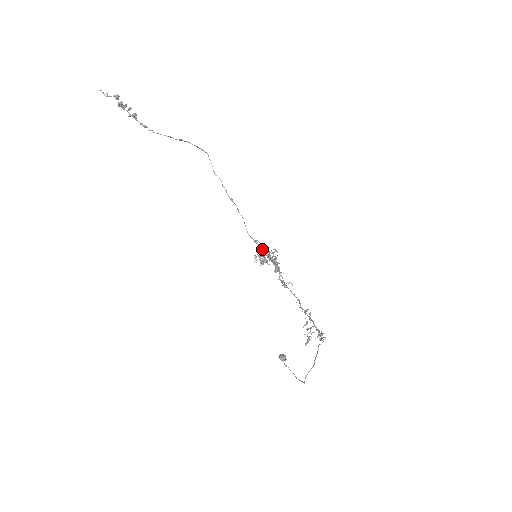
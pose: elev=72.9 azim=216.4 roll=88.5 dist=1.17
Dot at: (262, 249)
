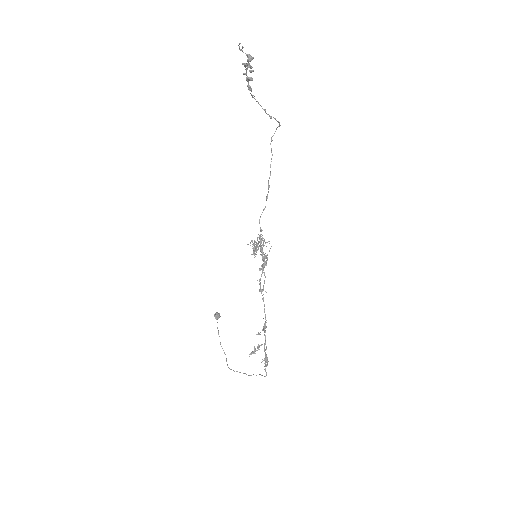
Dot at: occluded
